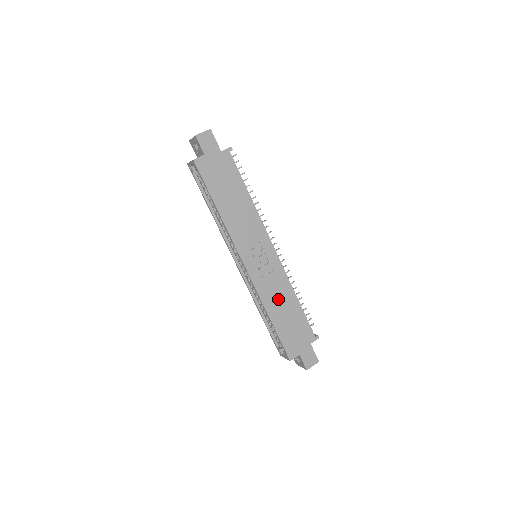
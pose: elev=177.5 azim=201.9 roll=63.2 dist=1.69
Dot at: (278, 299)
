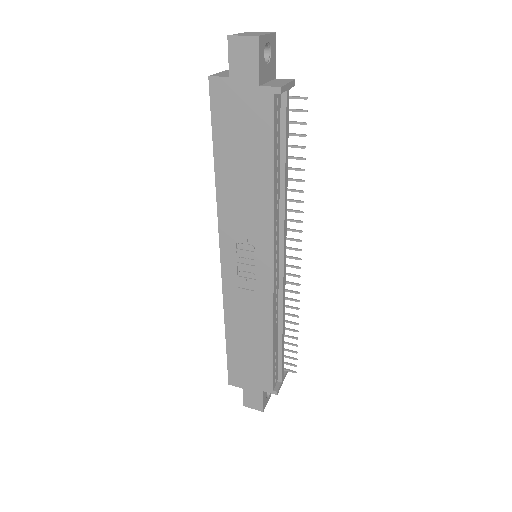
Dot at: (247, 323)
